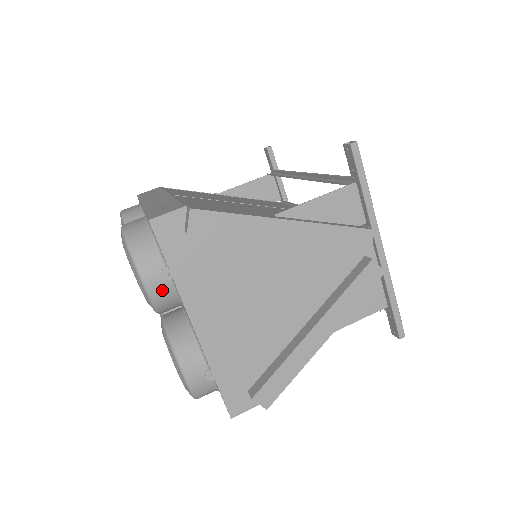
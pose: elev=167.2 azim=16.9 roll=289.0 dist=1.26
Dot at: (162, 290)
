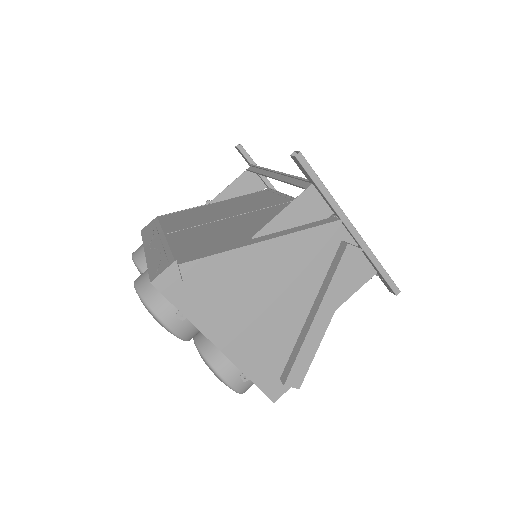
Dot at: (183, 327)
